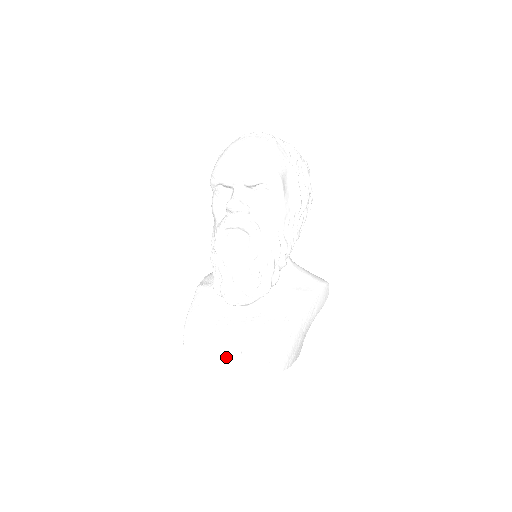
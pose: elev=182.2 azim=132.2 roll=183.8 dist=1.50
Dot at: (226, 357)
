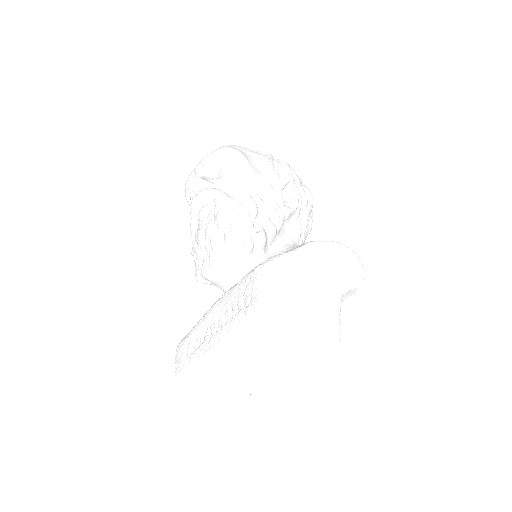
Dot at: (212, 338)
